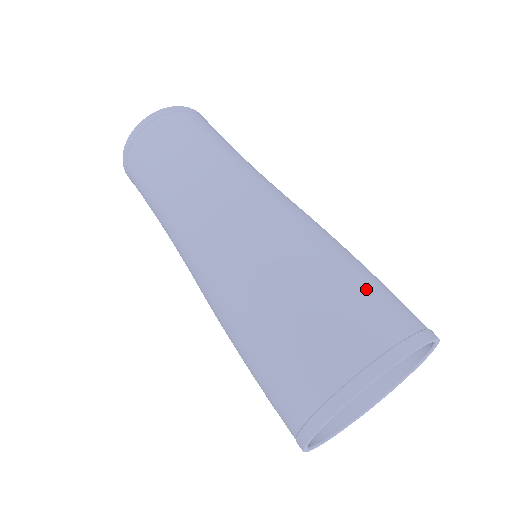
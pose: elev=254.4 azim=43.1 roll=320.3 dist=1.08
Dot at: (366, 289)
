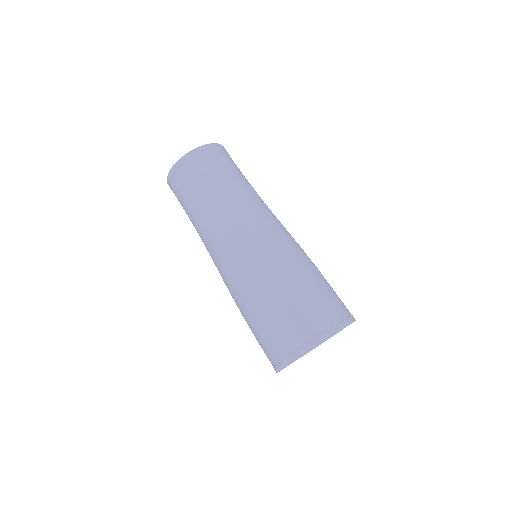
Dot at: (332, 289)
